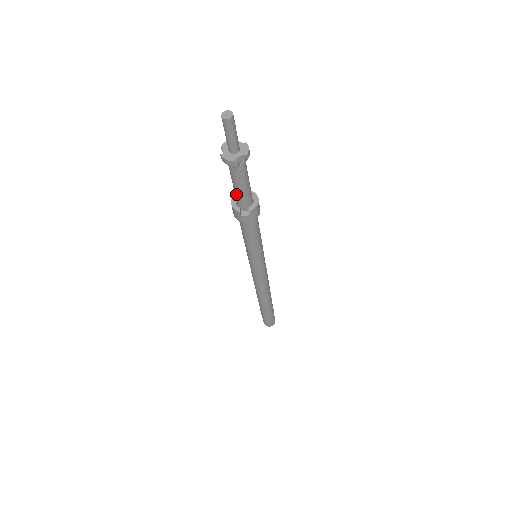
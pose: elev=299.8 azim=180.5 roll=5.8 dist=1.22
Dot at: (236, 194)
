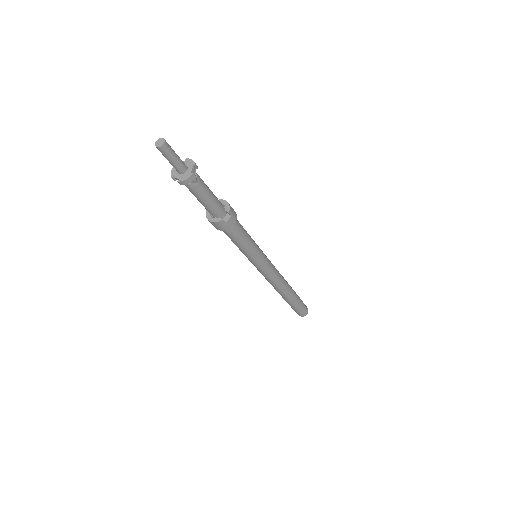
Dot at: (209, 208)
